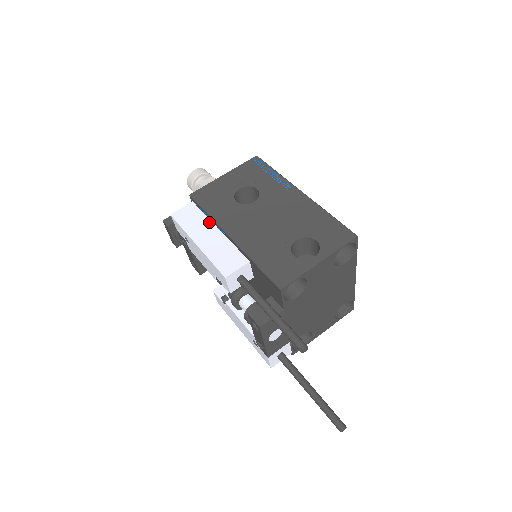
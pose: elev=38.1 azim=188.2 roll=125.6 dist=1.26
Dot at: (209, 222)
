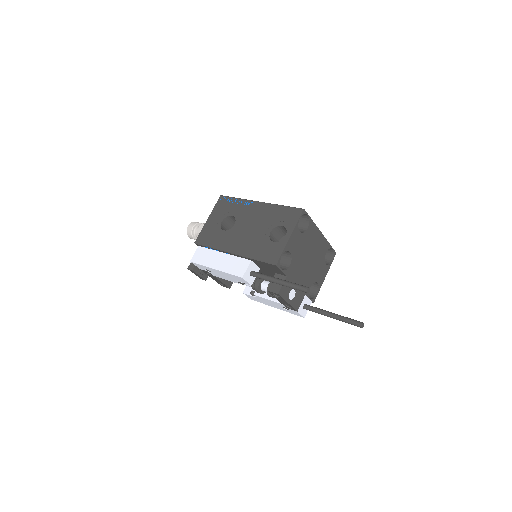
Dot at: (215, 252)
